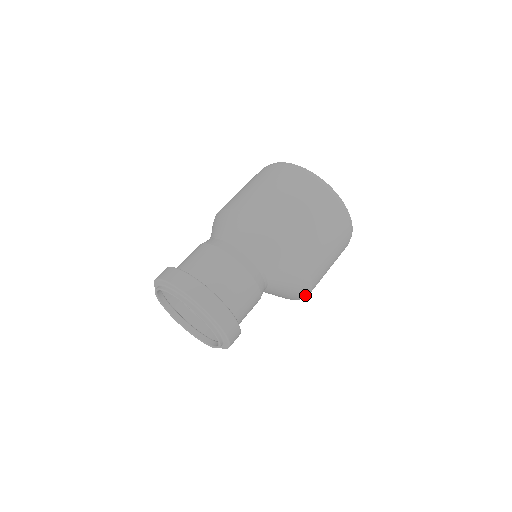
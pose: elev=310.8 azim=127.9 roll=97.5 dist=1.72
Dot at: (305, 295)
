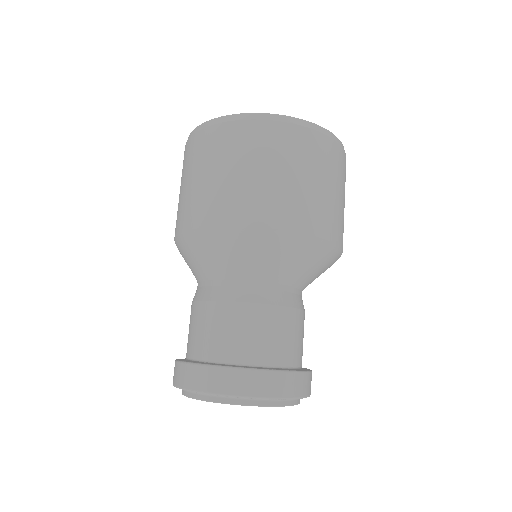
Dot at: occluded
